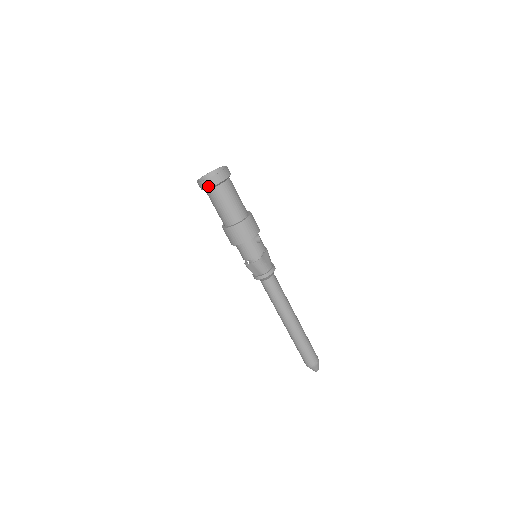
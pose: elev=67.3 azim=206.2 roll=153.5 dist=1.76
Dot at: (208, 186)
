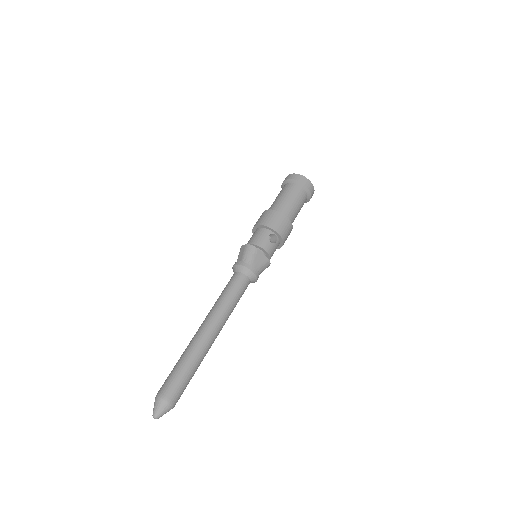
Dot at: (287, 178)
